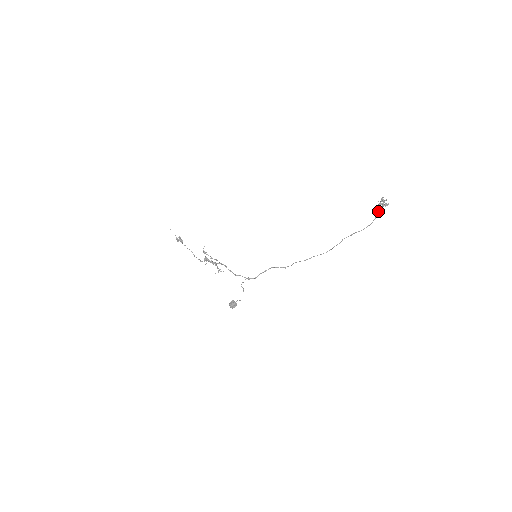
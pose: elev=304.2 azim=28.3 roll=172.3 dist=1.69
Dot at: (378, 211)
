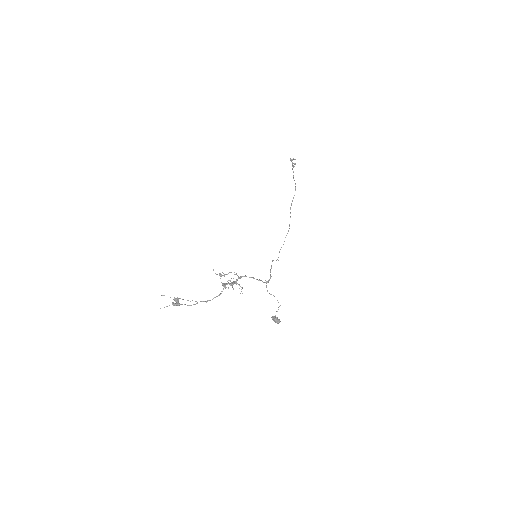
Dot at: occluded
